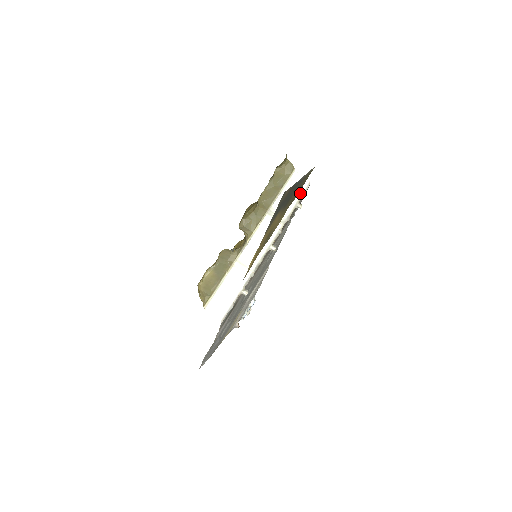
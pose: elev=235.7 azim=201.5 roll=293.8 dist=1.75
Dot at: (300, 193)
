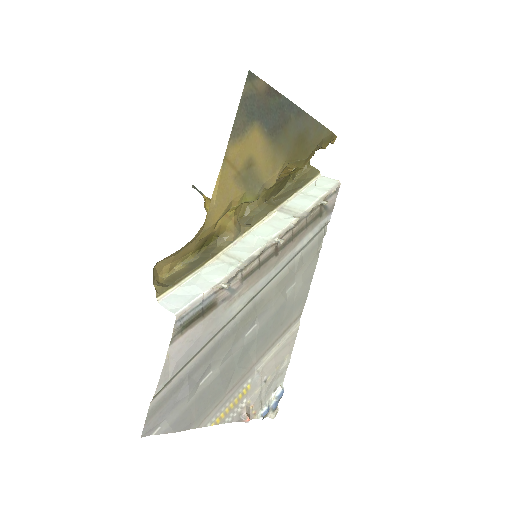
Dot at: (325, 191)
